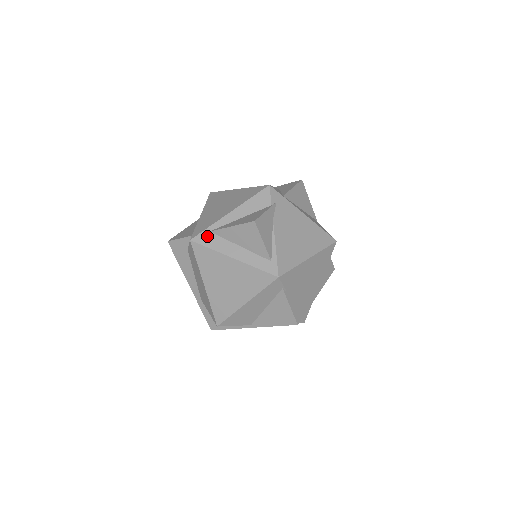
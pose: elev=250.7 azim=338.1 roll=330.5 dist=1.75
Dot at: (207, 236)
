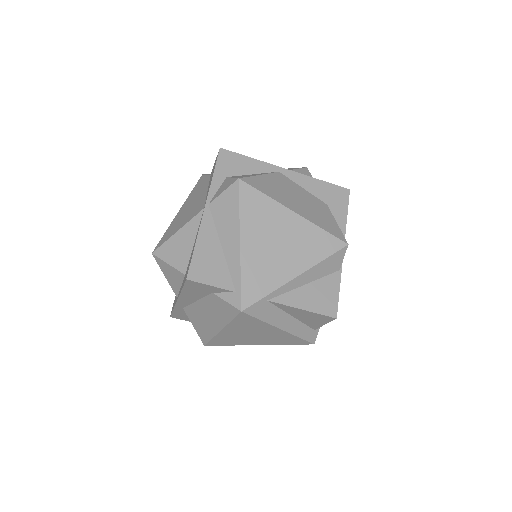
Dot at: (263, 306)
